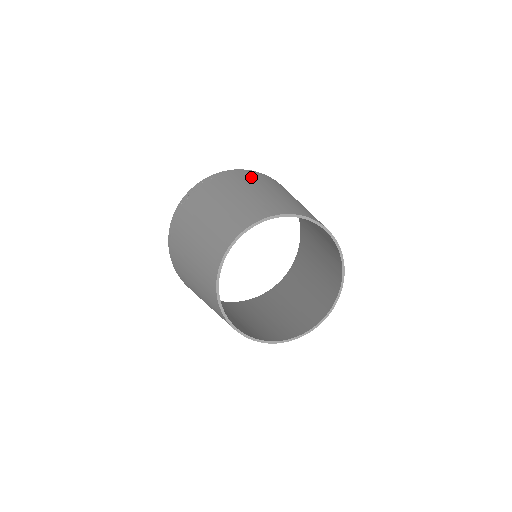
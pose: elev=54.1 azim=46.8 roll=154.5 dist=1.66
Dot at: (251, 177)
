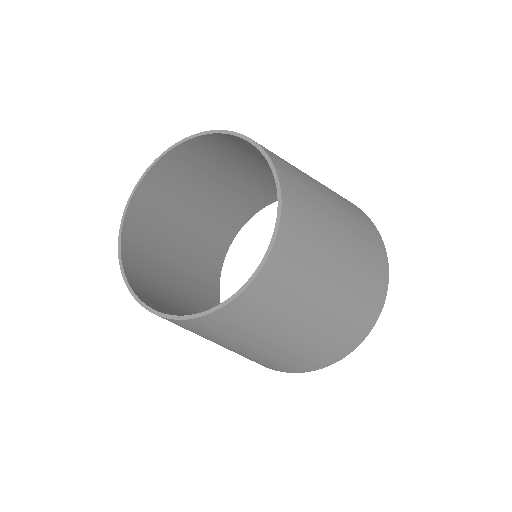
Dot at: (356, 212)
